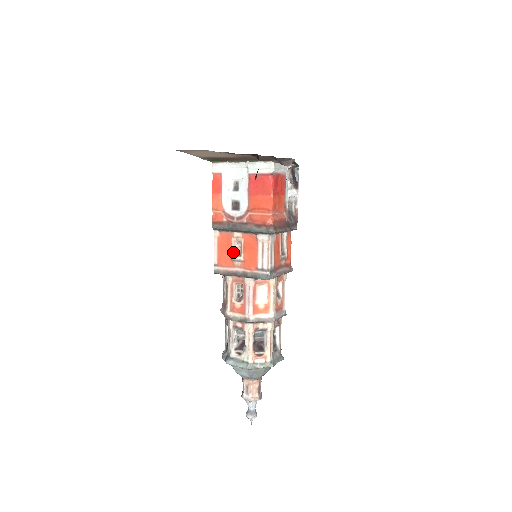
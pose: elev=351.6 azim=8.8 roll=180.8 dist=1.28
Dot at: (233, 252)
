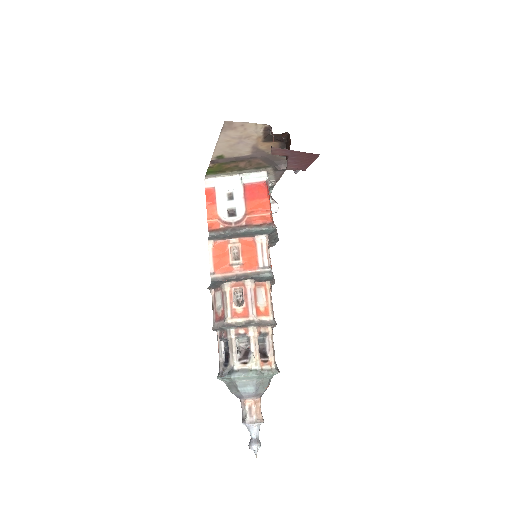
Dot at: (231, 257)
